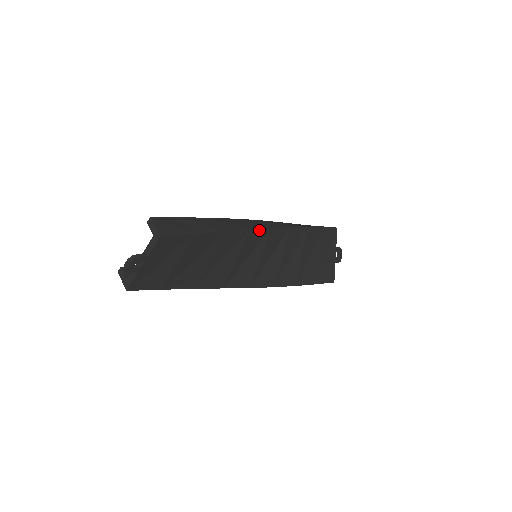
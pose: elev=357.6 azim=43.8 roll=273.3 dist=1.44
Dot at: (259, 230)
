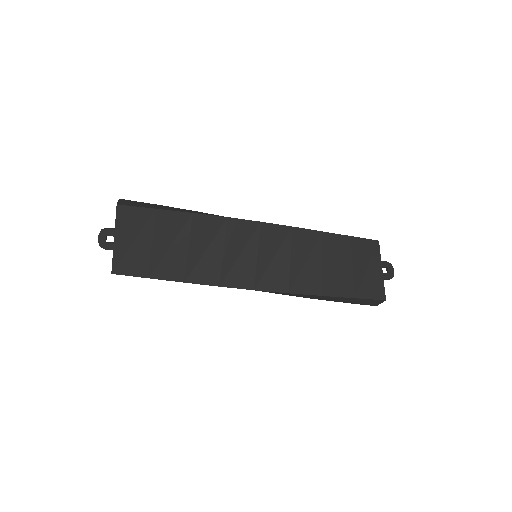
Dot at: (243, 220)
